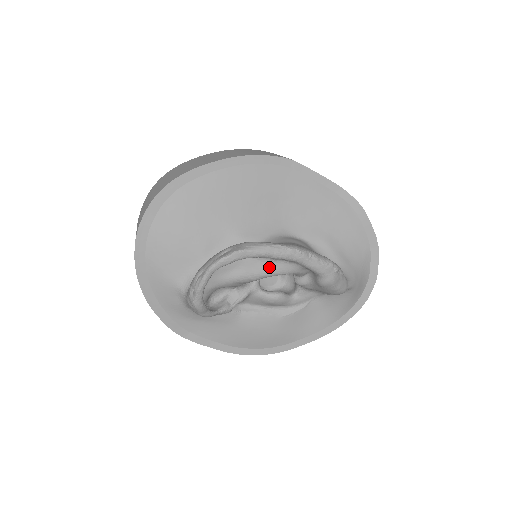
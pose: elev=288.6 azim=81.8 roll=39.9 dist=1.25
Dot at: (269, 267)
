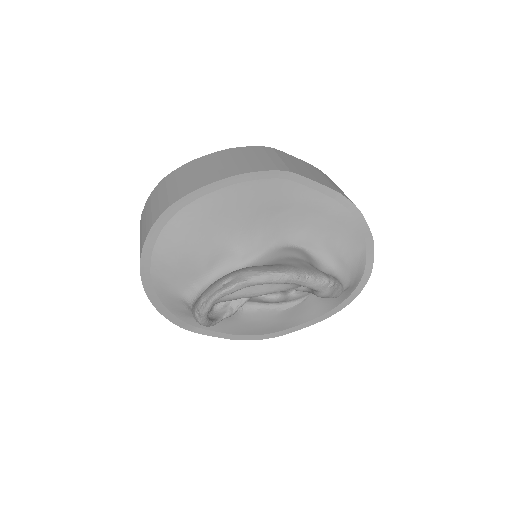
Dot at: (268, 287)
